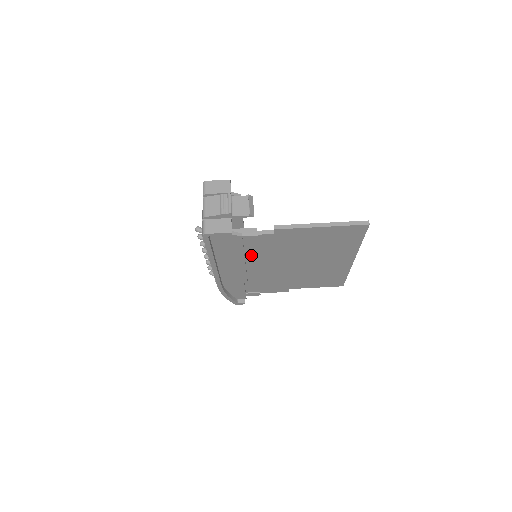
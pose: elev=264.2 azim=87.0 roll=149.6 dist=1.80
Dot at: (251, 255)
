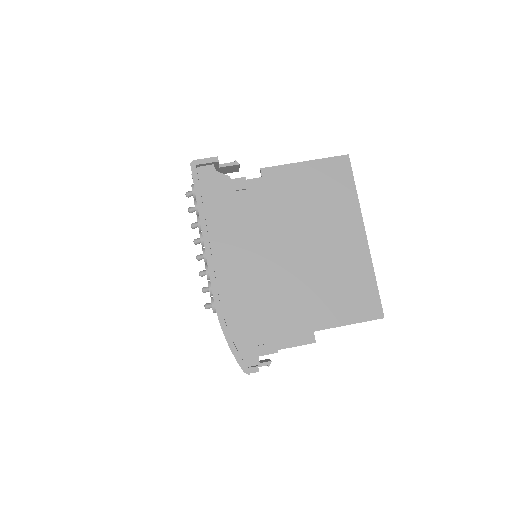
Dot at: (246, 227)
